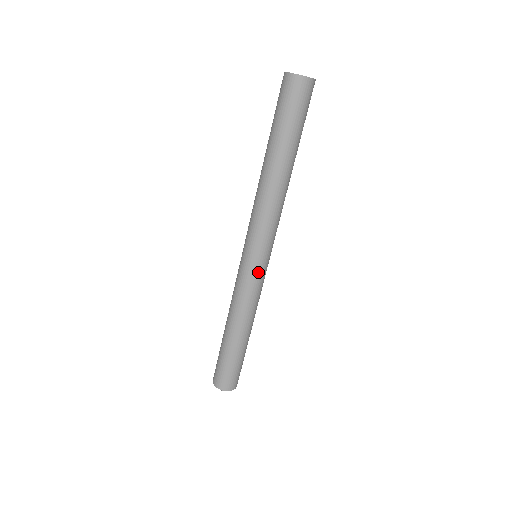
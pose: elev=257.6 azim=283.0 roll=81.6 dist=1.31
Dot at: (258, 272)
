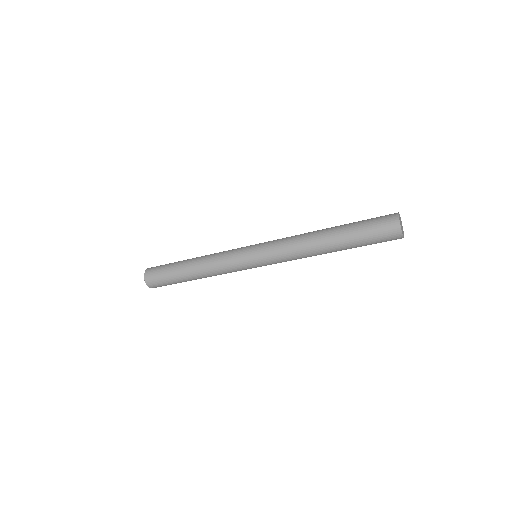
Dot at: occluded
